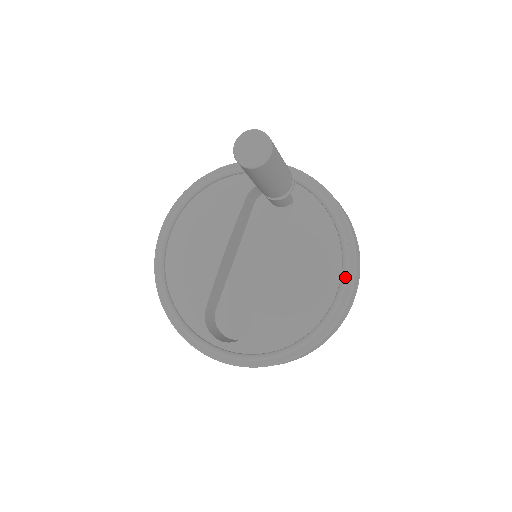
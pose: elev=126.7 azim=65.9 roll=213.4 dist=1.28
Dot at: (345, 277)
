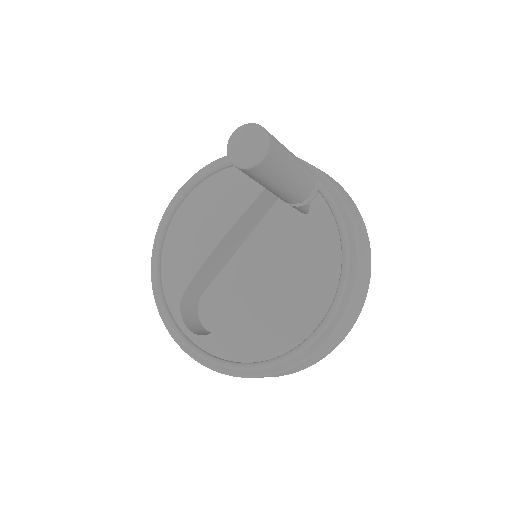
Dot at: (329, 317)
